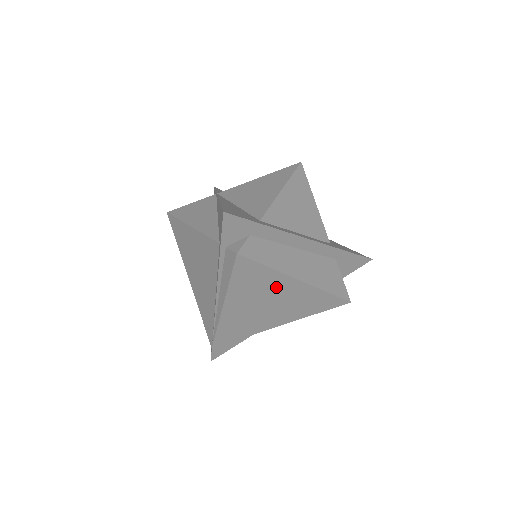
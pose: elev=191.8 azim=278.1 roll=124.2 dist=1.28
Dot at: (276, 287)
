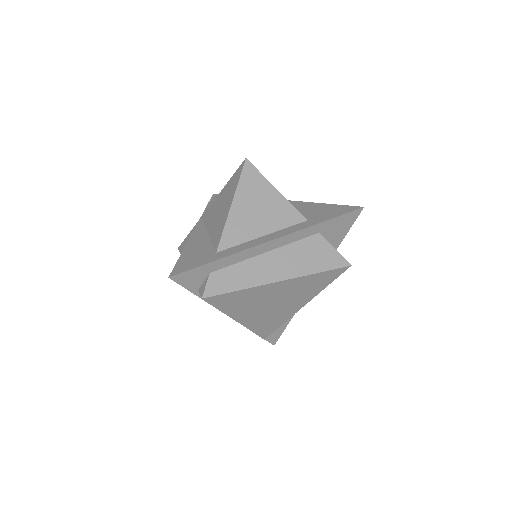
Dot at: (264, 294)
